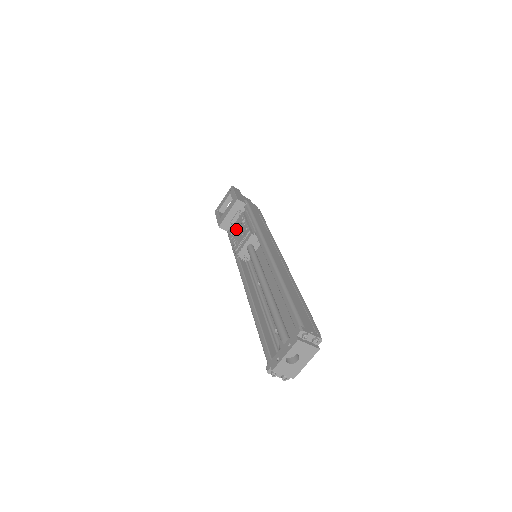
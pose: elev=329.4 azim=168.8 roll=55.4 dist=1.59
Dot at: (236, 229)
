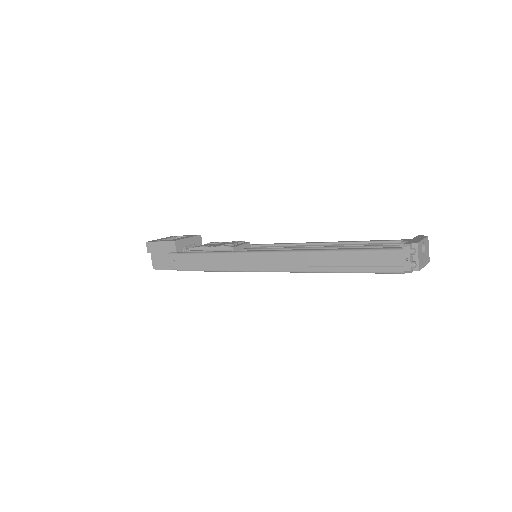
Dot at: (209, 245)
